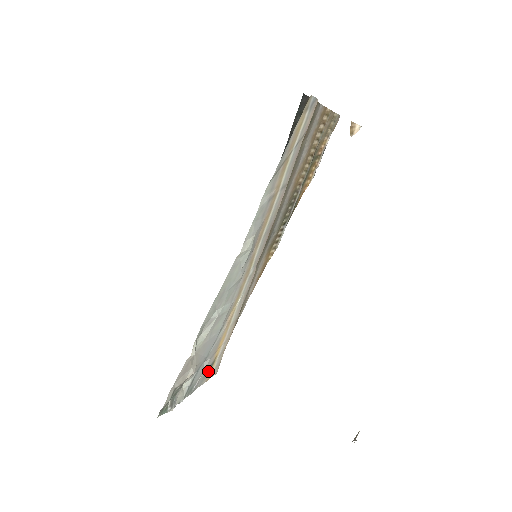
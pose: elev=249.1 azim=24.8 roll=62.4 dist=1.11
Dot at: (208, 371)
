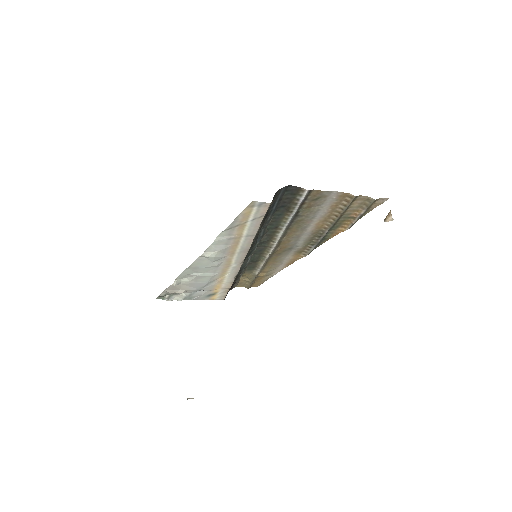
Dot at: (210, 296)
